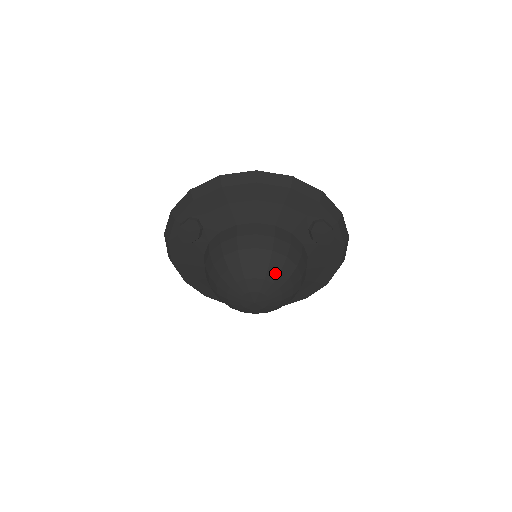
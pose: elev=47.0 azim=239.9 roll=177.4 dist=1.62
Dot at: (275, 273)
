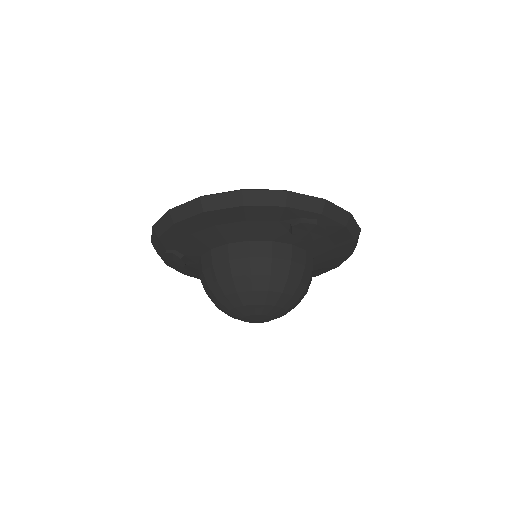
Dot at: (263, 295)
